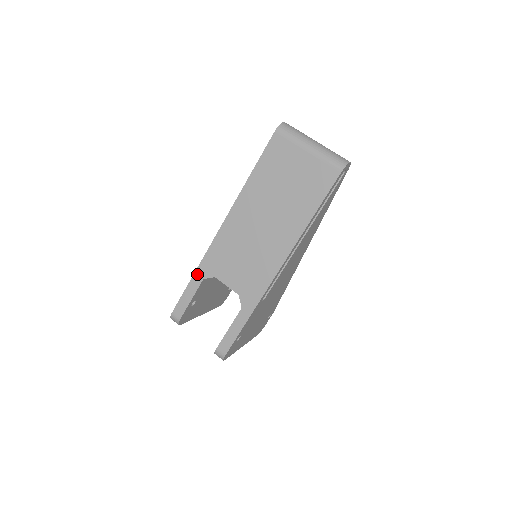
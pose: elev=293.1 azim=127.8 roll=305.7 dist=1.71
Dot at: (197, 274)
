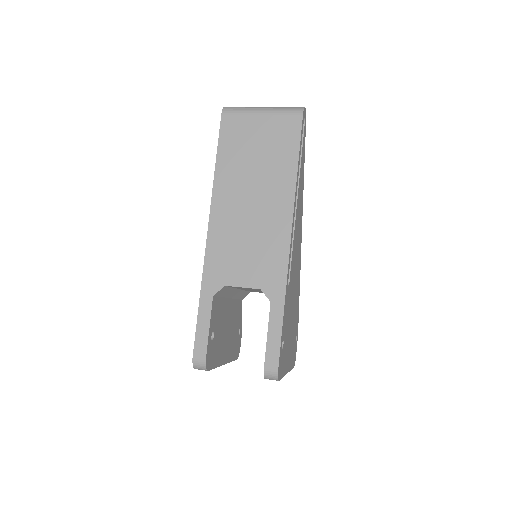
Dot at: (203, 294)
